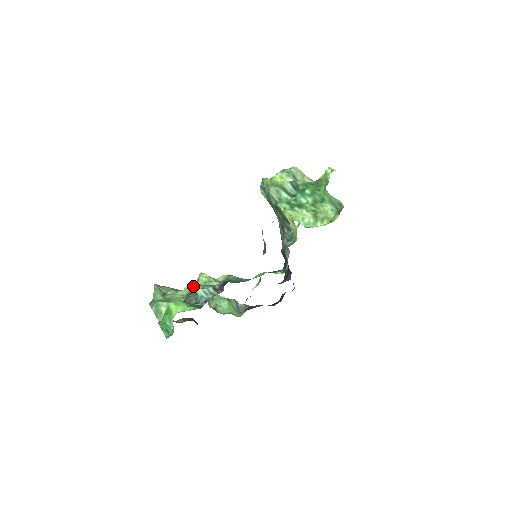
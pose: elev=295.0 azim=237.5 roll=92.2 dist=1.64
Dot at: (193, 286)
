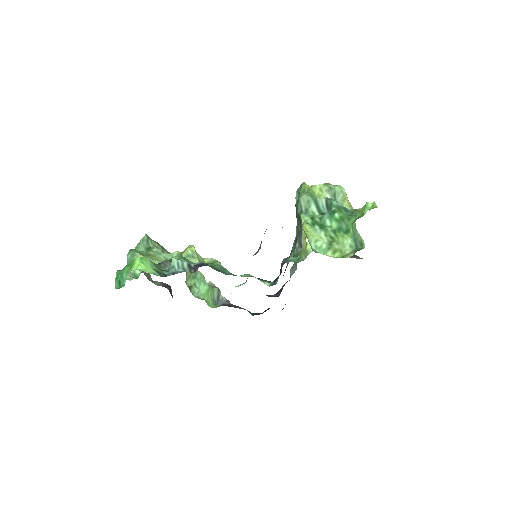
Dot at: occluded
